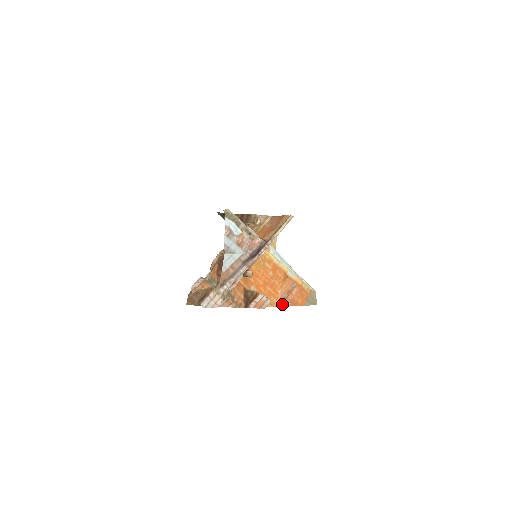
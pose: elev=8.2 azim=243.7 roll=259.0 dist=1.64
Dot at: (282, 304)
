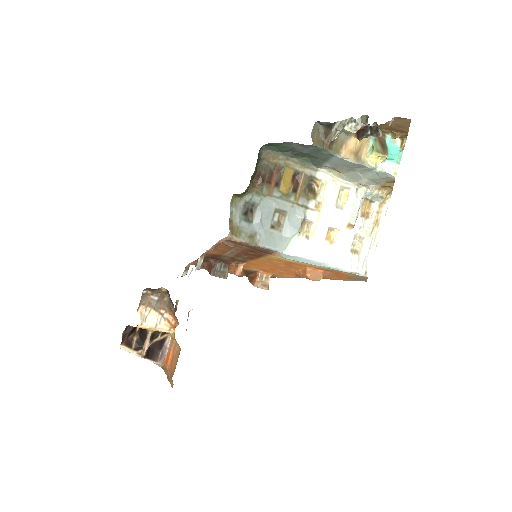
Dot at: occluded
